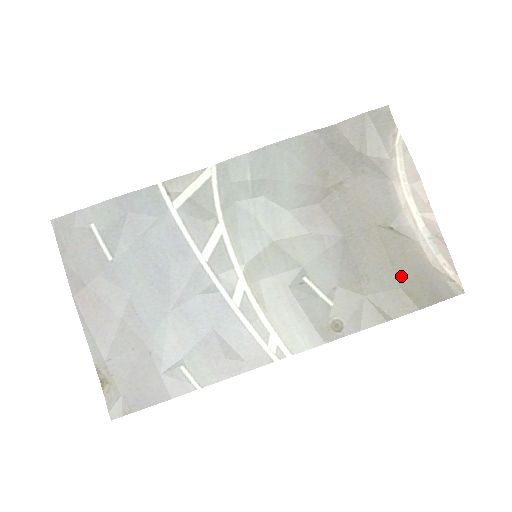
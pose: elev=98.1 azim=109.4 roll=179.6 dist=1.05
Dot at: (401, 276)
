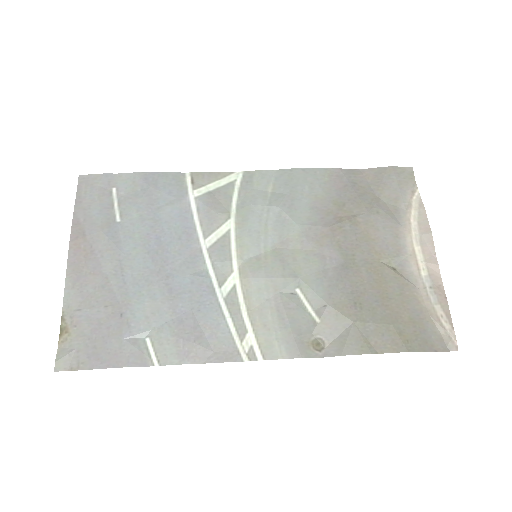
Dot at: (395, 314)
